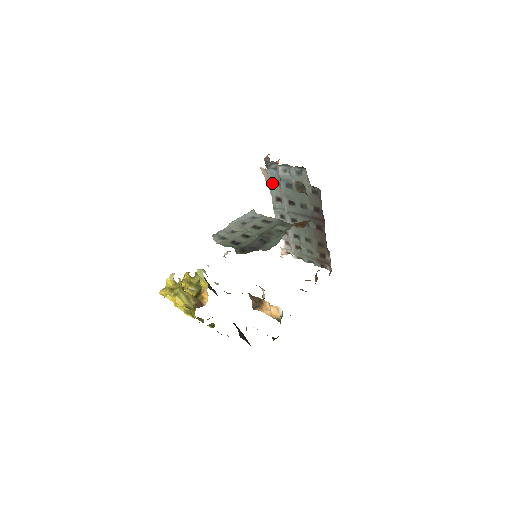
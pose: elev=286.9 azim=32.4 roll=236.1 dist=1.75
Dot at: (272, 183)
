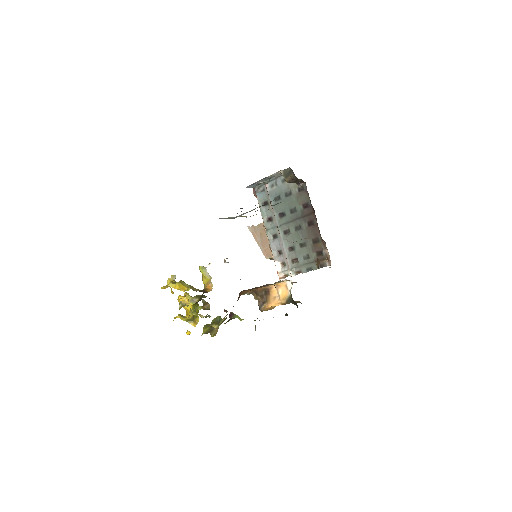
Dot at: occluded
